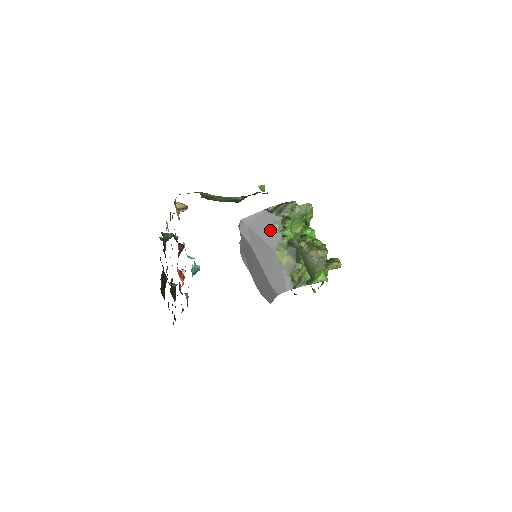
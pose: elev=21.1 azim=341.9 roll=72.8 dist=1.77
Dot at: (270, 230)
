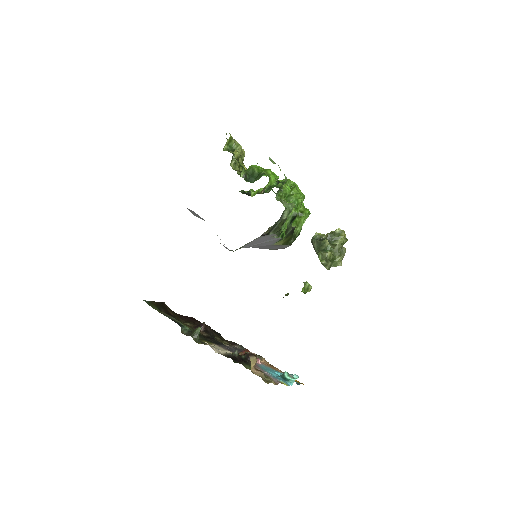
Dot at: (268, 241)
